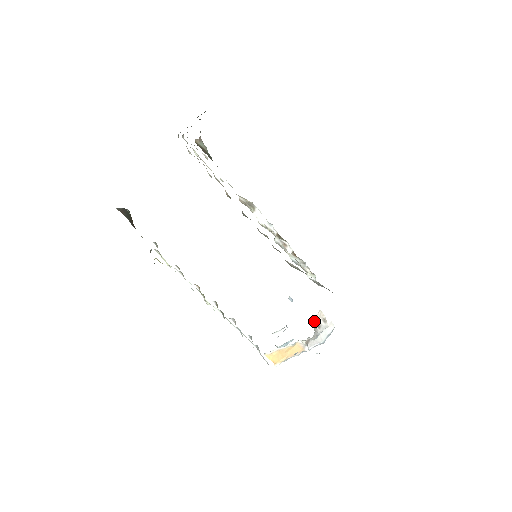
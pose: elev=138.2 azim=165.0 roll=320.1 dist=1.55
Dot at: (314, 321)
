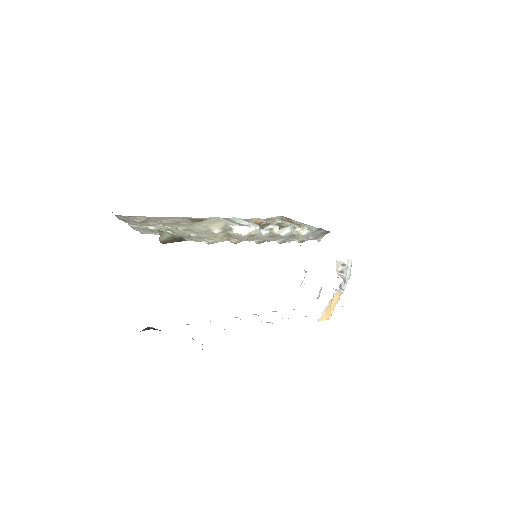
Dot at: (336, 271)
